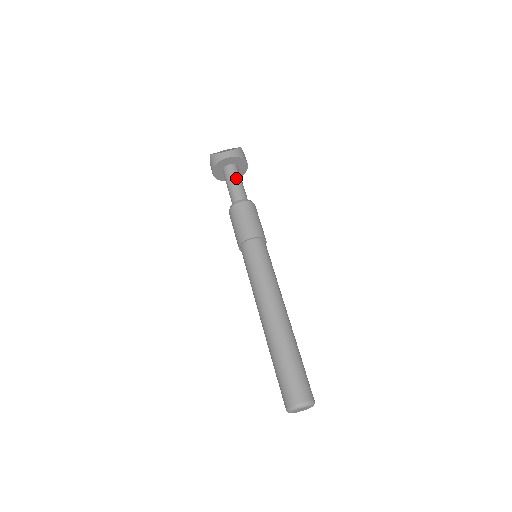
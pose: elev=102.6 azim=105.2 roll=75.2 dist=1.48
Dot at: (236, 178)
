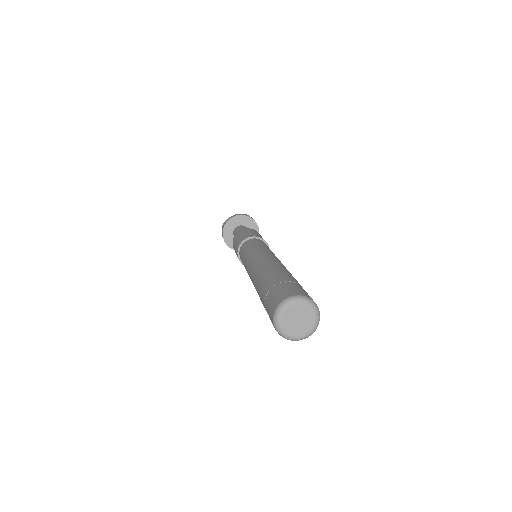
Dot at: (243, 228)
